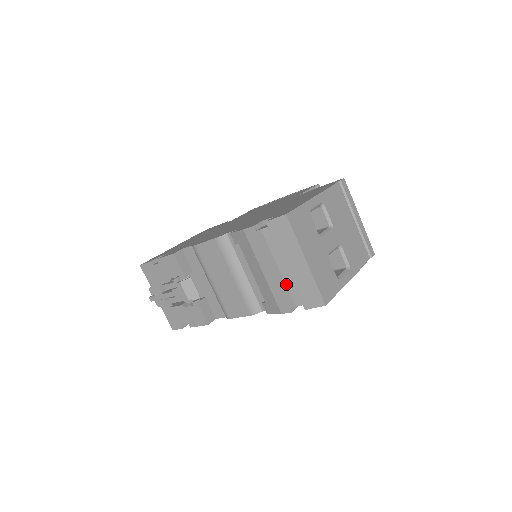
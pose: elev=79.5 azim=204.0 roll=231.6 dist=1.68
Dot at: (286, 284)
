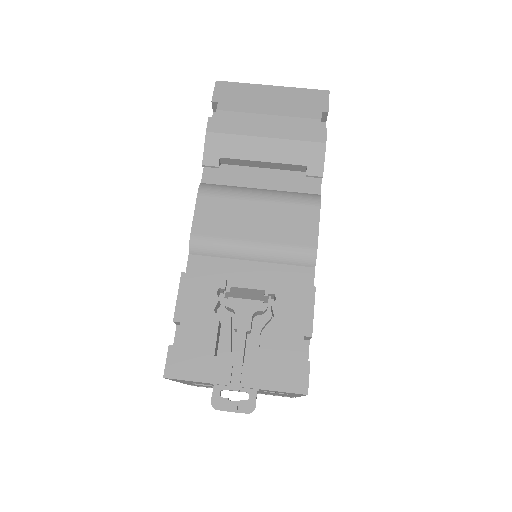
Dot at: (290, 116)
